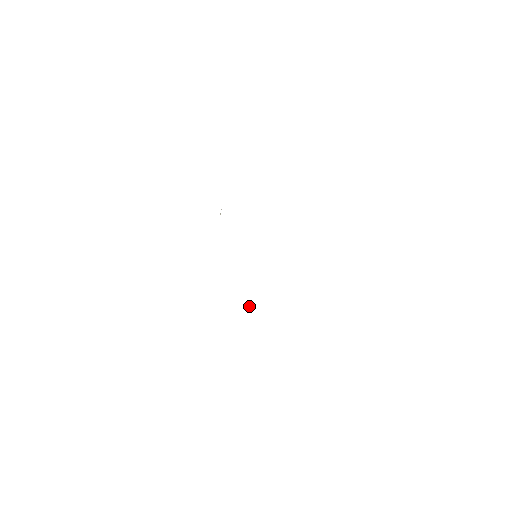
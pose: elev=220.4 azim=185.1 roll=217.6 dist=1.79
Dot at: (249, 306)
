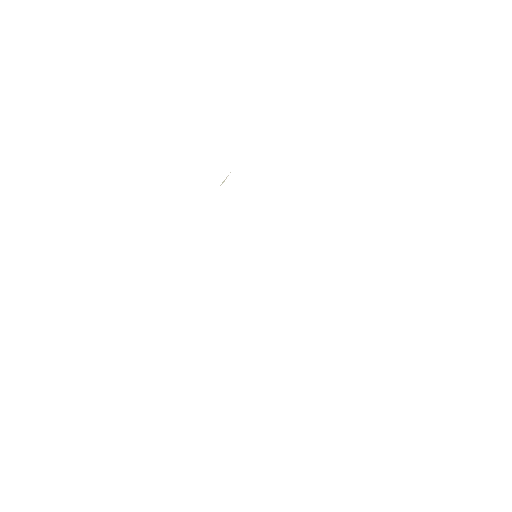
Dot at: occluded
